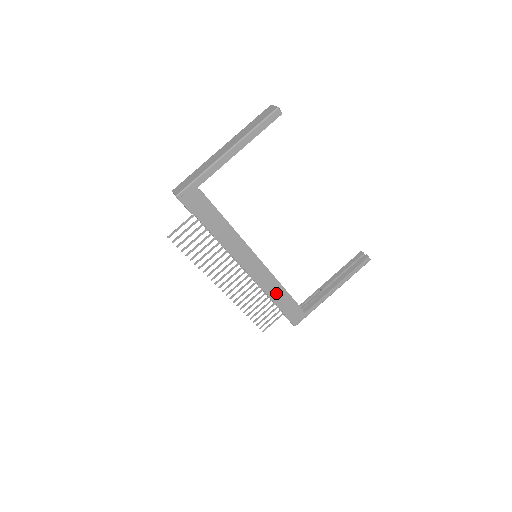
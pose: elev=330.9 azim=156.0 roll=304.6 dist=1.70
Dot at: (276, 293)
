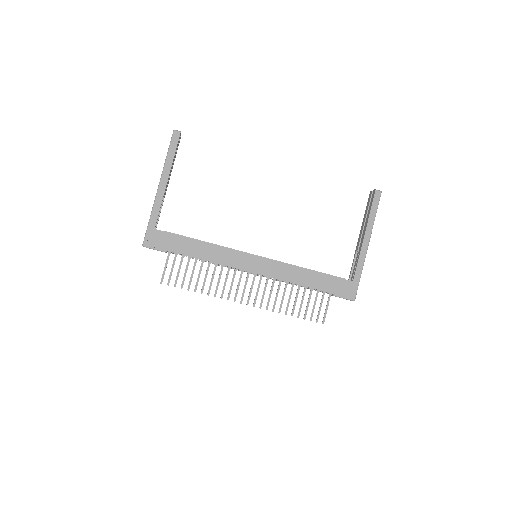
Dot at: (303, 278)
